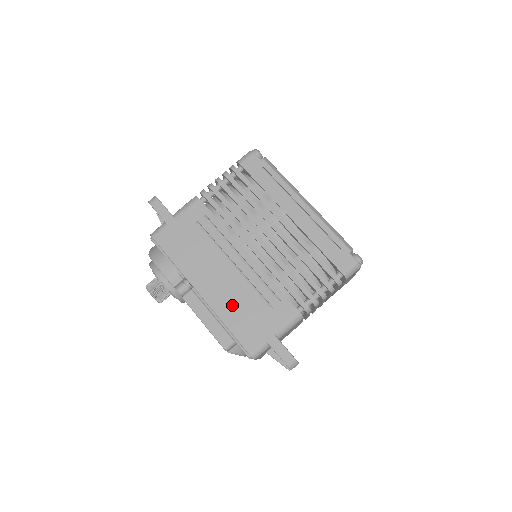
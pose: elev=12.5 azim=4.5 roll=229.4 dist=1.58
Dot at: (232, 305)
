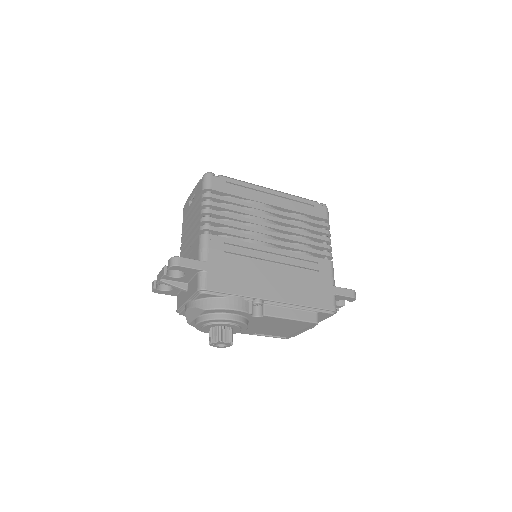
Dot at: (298, 290)
